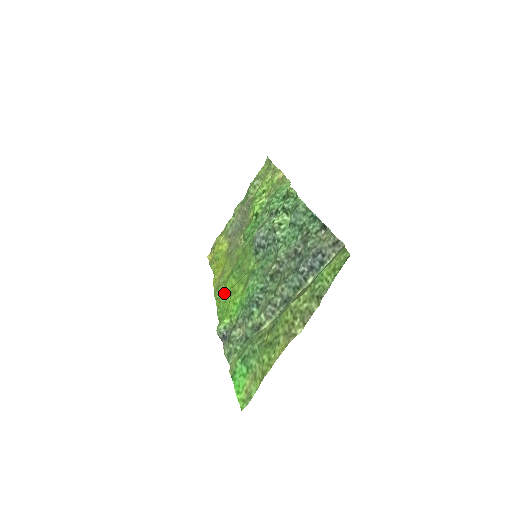
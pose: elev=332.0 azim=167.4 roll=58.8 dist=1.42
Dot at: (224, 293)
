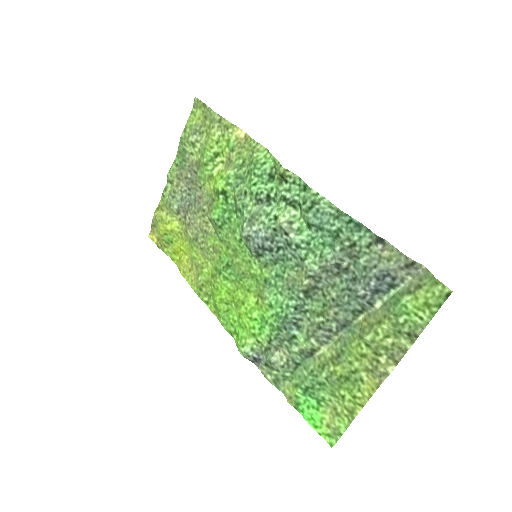
Dot at: (220, 300)
